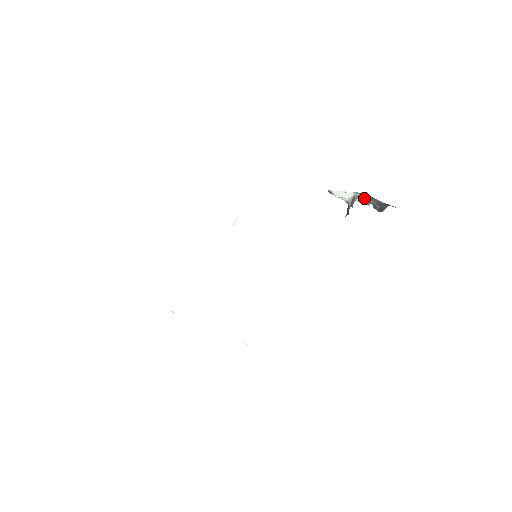
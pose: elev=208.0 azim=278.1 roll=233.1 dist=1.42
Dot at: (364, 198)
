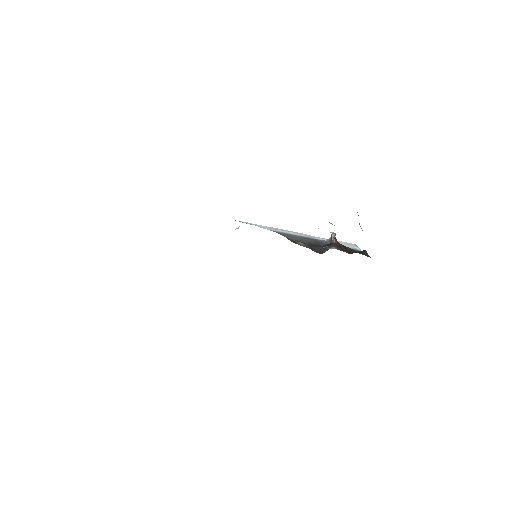
Dot at: occluded
